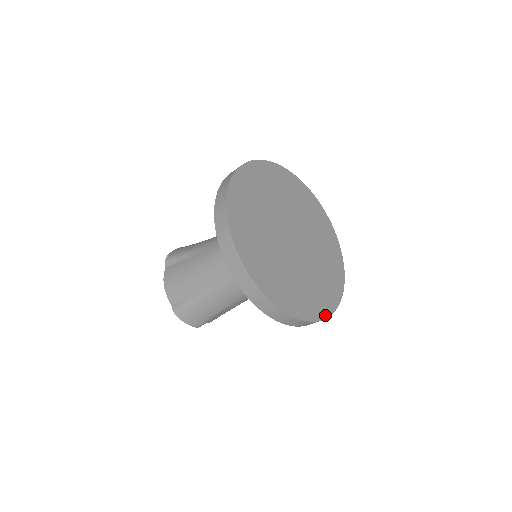
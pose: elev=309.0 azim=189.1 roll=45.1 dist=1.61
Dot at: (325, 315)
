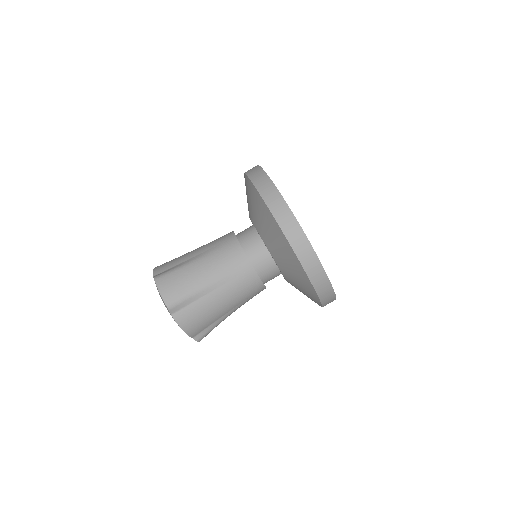
Dot at: occluded
